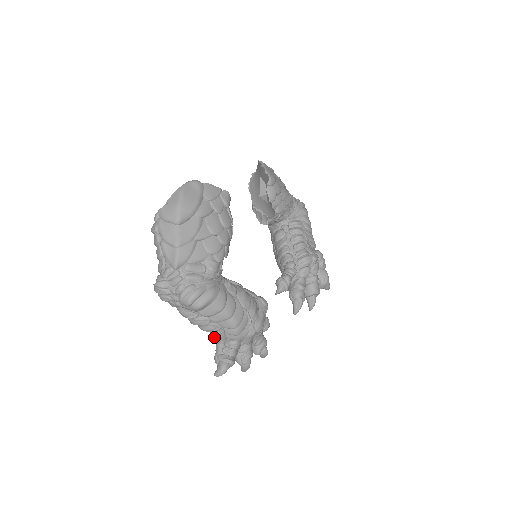
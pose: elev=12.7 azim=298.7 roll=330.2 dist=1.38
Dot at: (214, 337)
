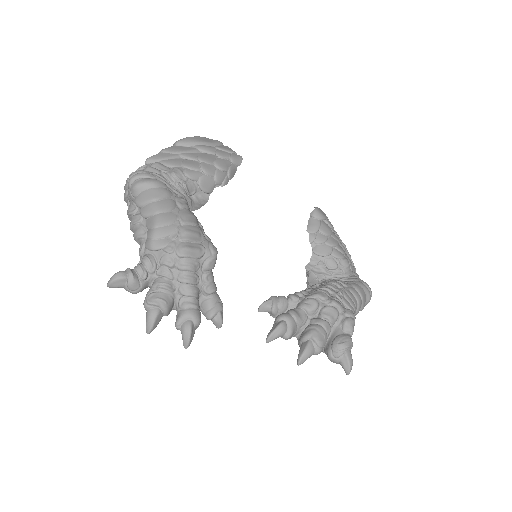
Dot at: (139, 252)
